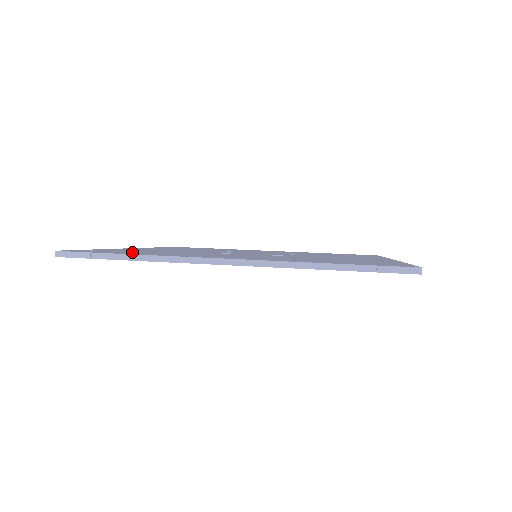
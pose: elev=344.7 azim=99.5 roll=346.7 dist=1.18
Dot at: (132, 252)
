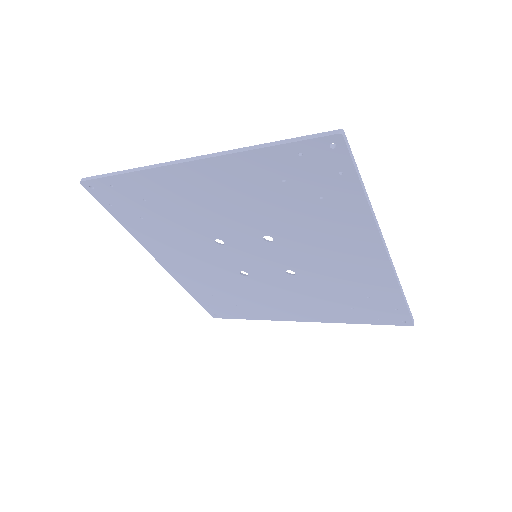
Dot at: occluded
